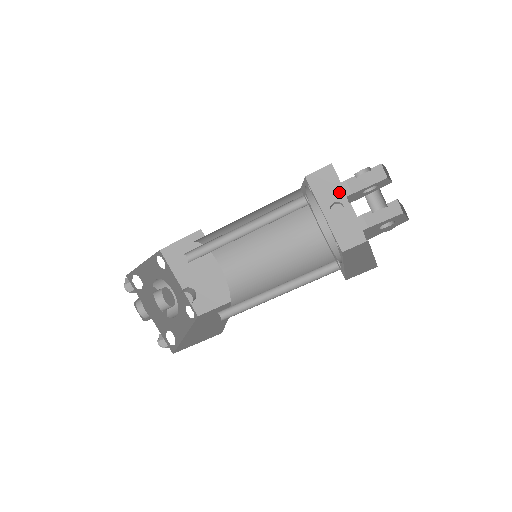
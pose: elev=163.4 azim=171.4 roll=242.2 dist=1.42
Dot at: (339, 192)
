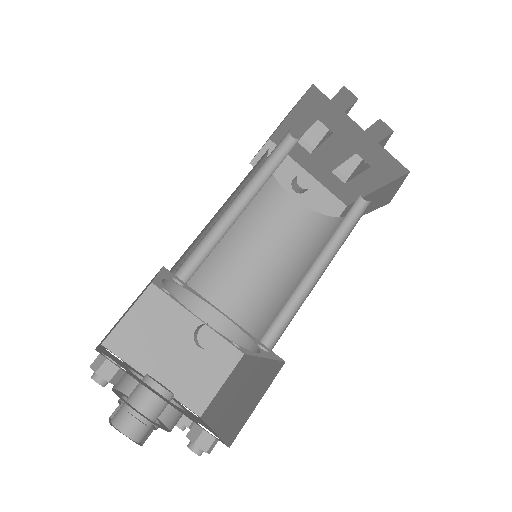
Dot at: (292, 166)
